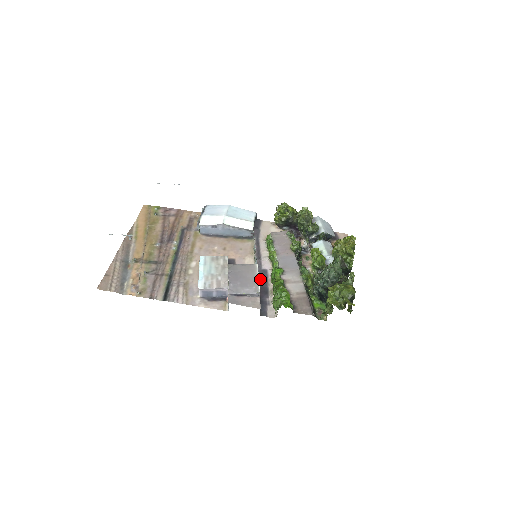
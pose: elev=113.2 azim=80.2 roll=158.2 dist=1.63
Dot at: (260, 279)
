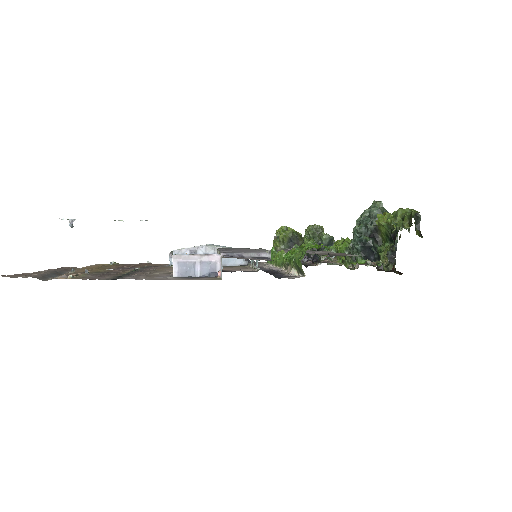
Dot at: (266, 271)
